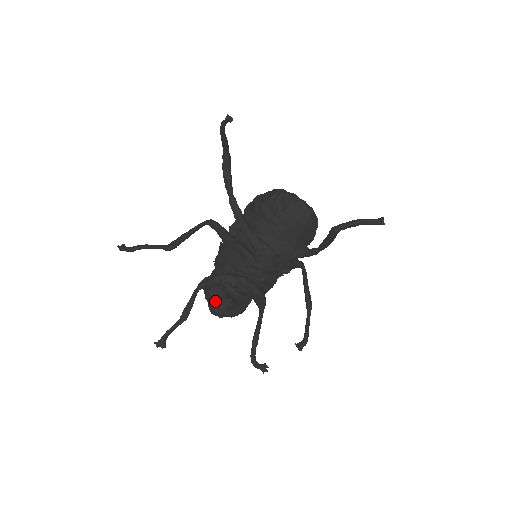
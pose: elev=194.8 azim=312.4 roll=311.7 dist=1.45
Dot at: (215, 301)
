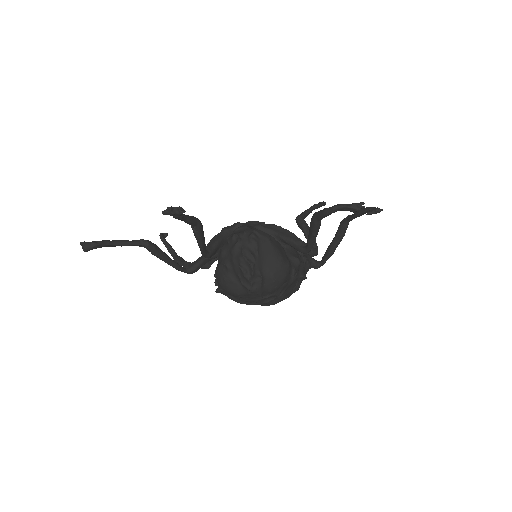
Dot at: (231, 235)
